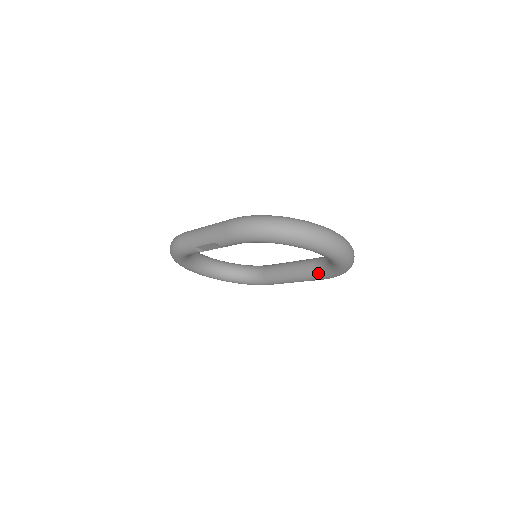
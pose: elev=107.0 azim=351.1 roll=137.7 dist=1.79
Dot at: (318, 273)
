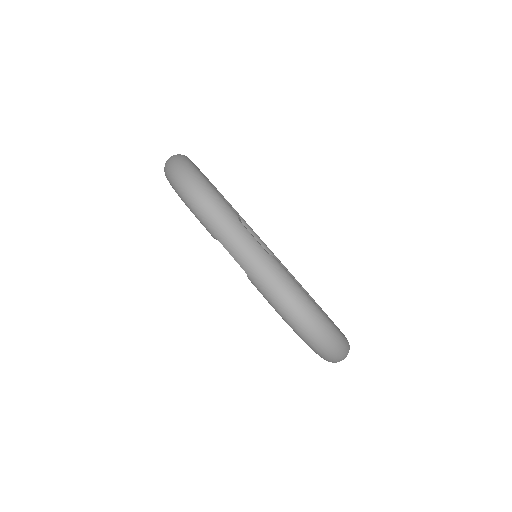
Dot at: occluded
